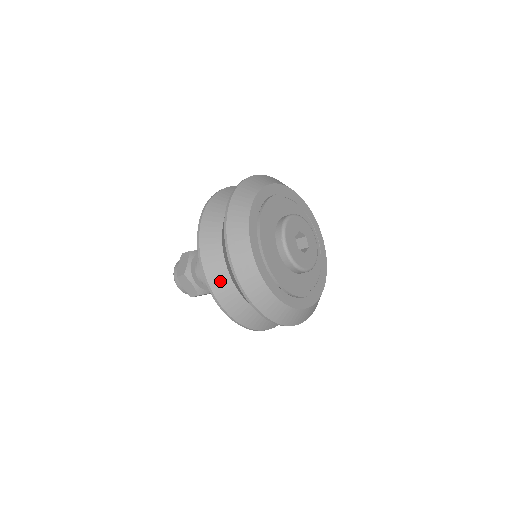
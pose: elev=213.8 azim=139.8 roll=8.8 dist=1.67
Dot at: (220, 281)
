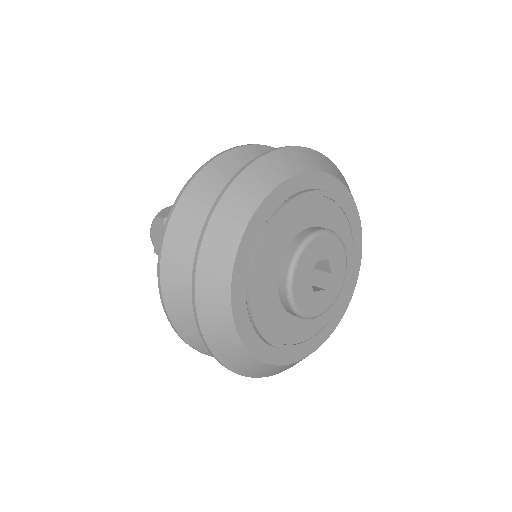
Dot at: (201, 339)
